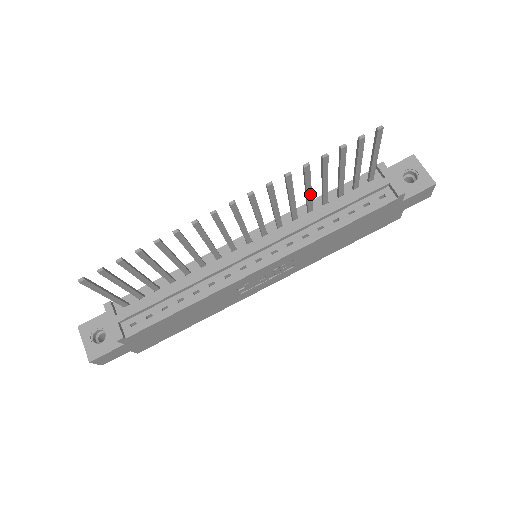
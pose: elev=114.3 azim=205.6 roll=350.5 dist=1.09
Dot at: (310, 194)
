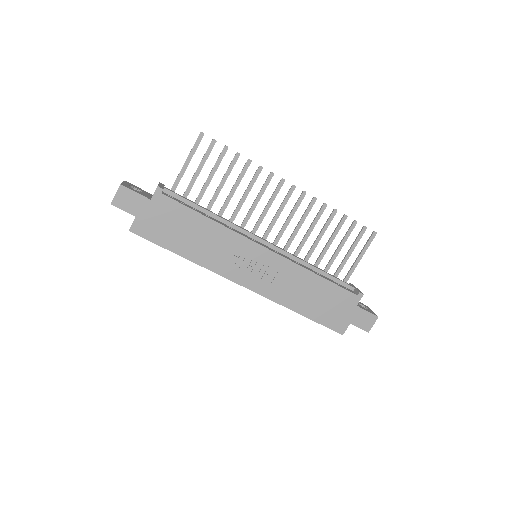
Dot at: (318, 242)
